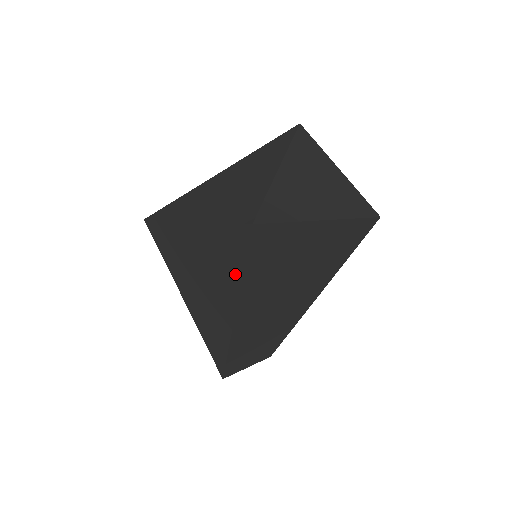
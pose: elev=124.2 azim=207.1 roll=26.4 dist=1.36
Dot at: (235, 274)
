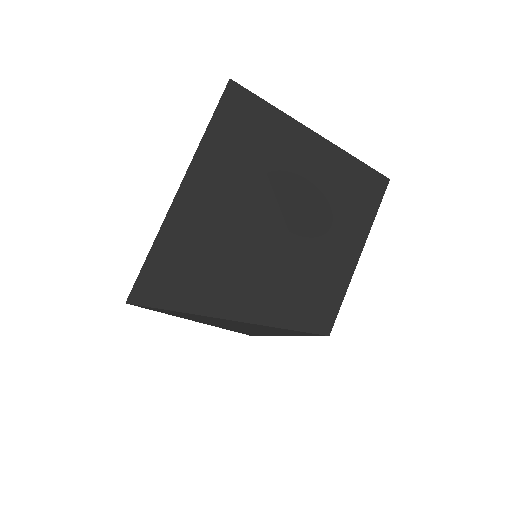
Dot at: (288, 334)
